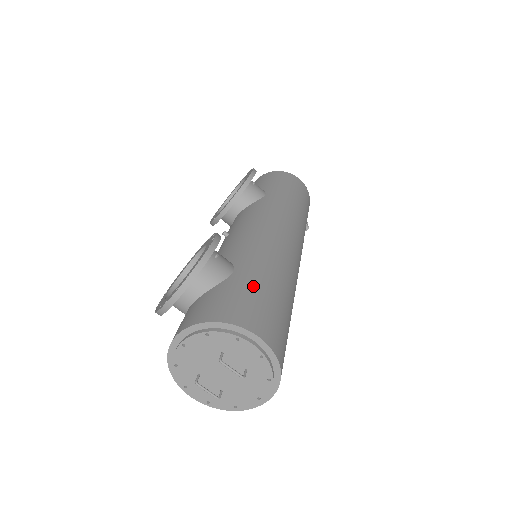
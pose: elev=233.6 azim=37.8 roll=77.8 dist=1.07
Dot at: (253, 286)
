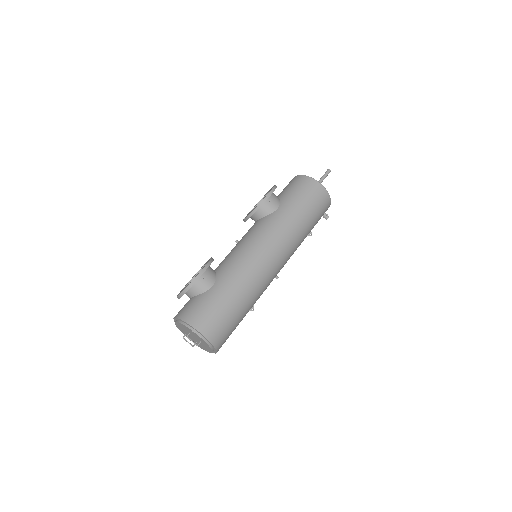
Dot at: (215, 301)
